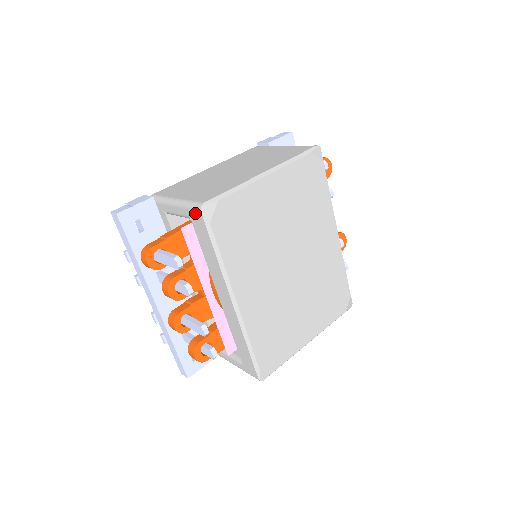
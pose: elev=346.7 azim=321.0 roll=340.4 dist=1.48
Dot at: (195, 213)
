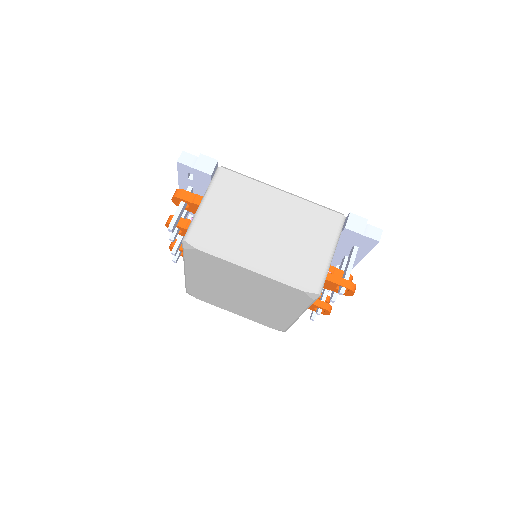
Dot at: (186, 233)
